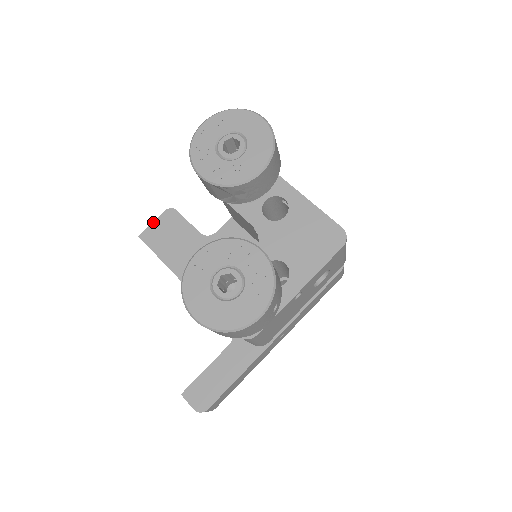
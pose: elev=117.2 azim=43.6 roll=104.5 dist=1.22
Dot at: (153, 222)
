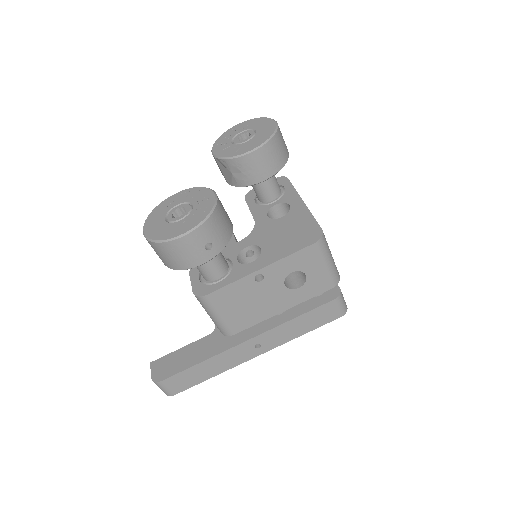
Dot at: occluded
